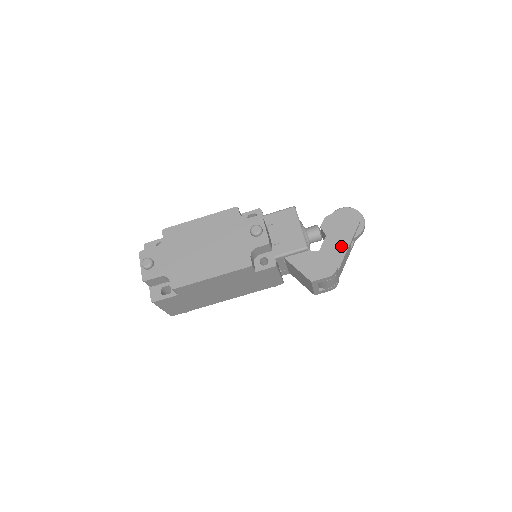
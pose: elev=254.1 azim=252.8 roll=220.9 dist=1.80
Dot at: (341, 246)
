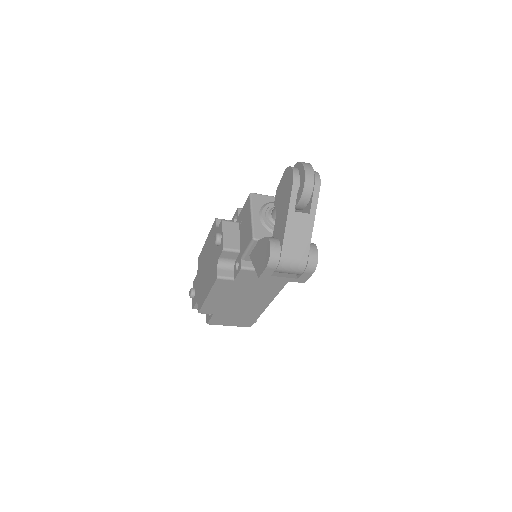
Dot at: (283, 221)
